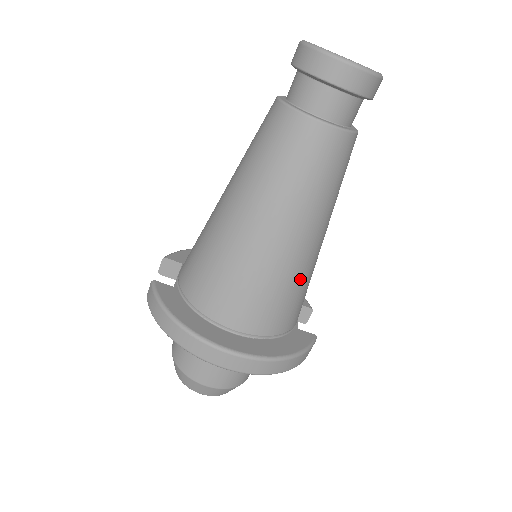
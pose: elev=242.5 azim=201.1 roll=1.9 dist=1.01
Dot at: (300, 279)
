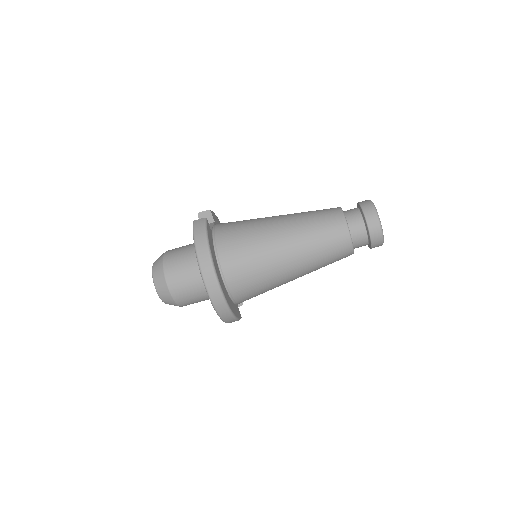
Dot at: (271, 286)
